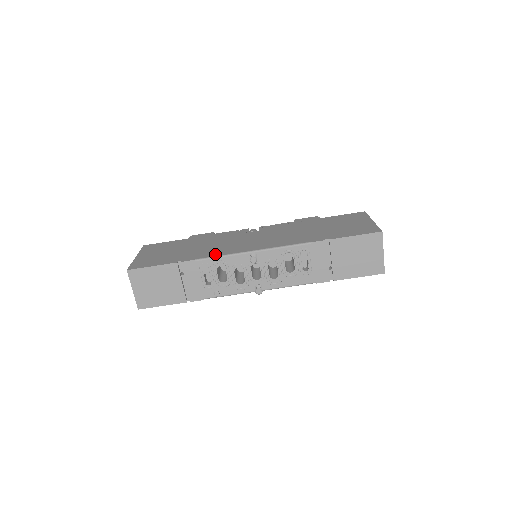
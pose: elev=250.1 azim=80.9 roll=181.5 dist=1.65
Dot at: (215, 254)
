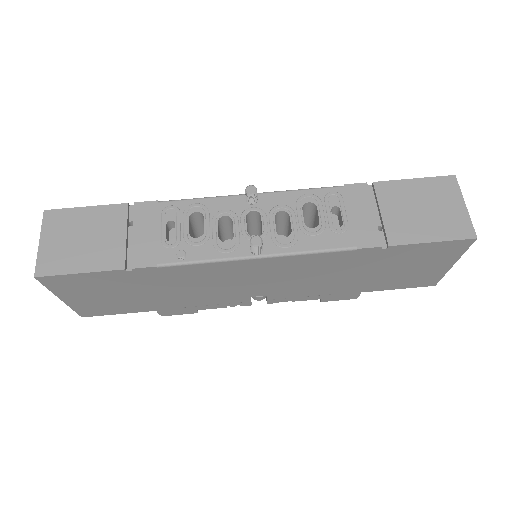
Dot at: occluded
